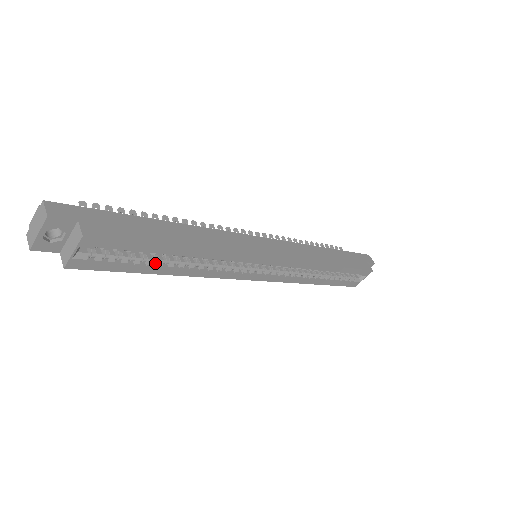
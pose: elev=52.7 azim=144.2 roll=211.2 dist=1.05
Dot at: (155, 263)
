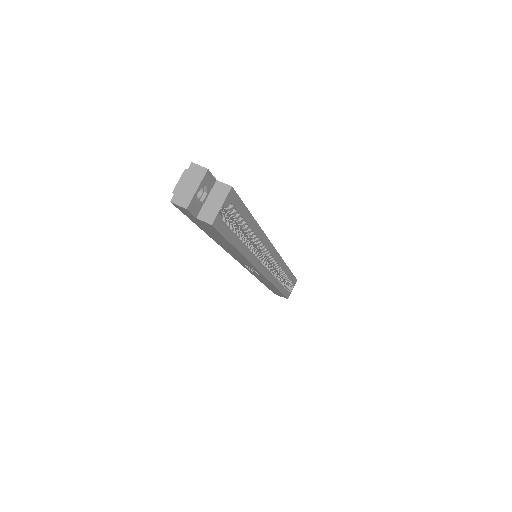
Dot at: occluded
